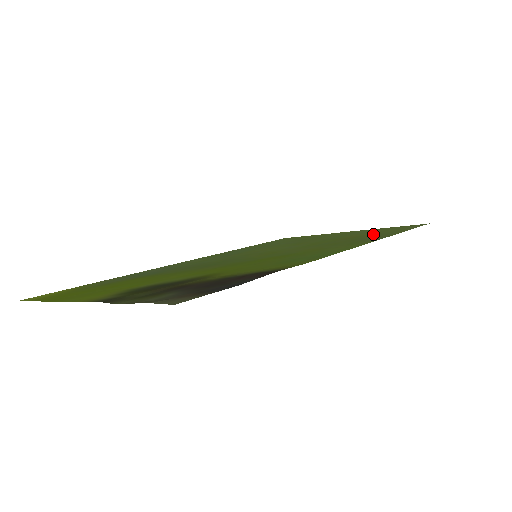
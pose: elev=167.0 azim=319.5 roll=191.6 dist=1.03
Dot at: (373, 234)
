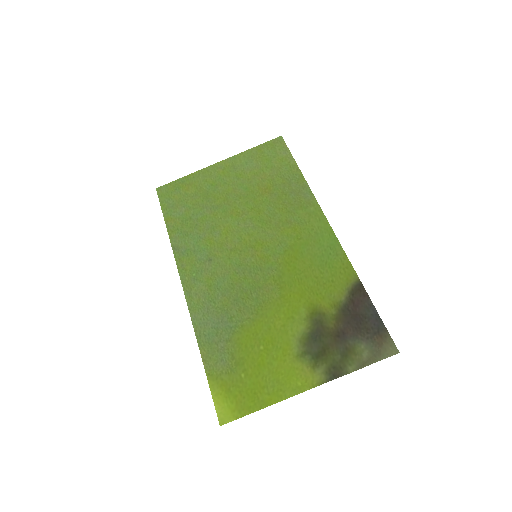
Dot at: (276, 176)
